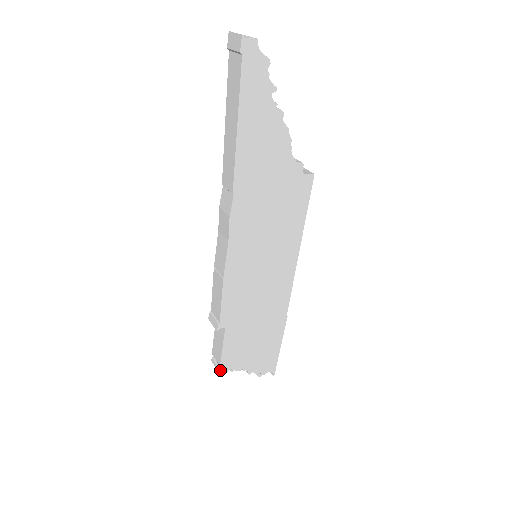
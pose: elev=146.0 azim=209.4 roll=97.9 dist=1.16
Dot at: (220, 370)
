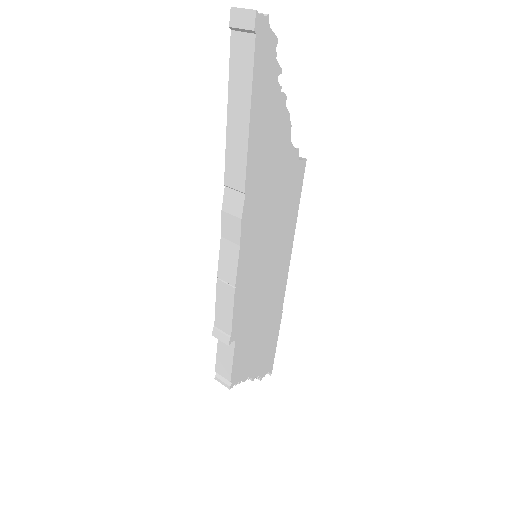
Dot at: (230, 386)
